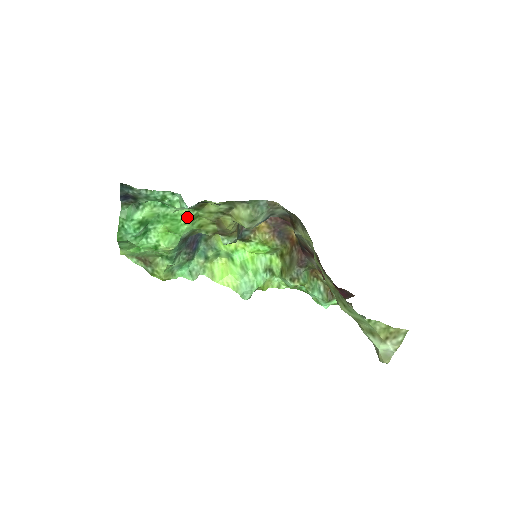
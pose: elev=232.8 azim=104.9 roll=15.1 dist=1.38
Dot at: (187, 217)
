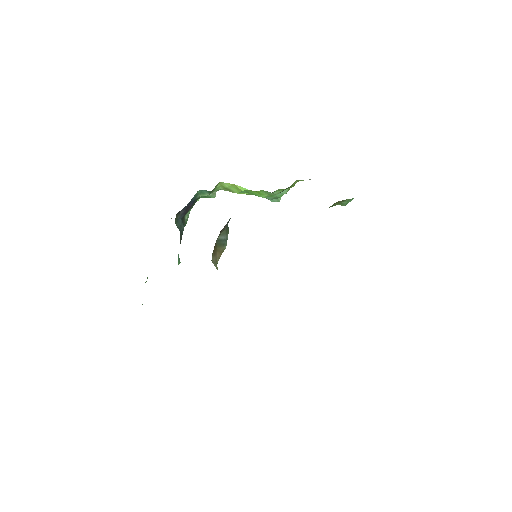
Dot at: occluded
